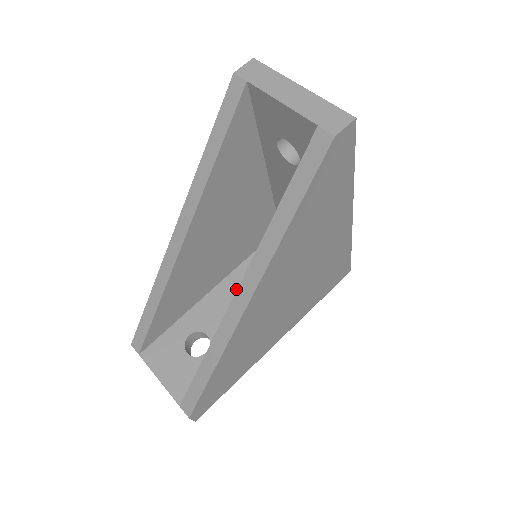
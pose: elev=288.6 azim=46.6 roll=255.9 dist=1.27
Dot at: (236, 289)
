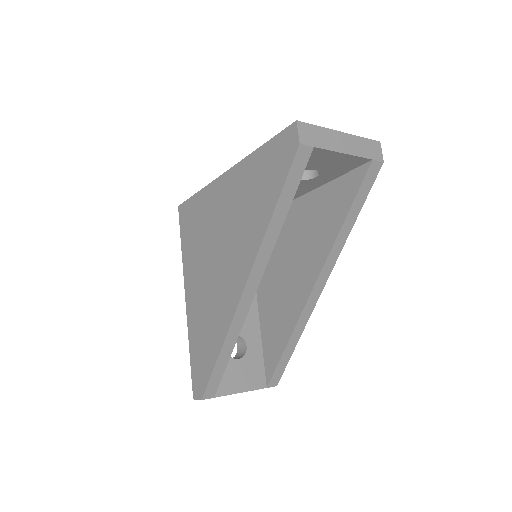
Dot at: occluded
